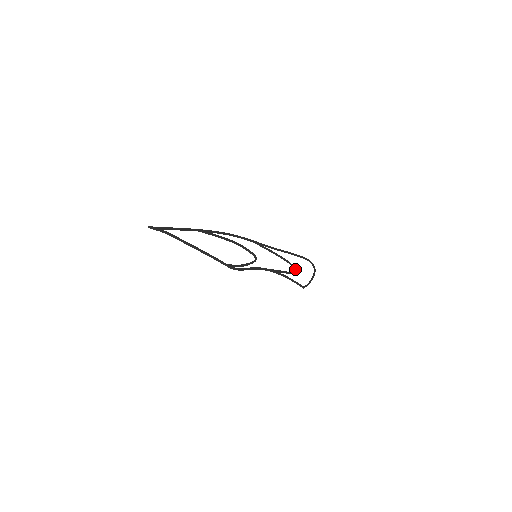
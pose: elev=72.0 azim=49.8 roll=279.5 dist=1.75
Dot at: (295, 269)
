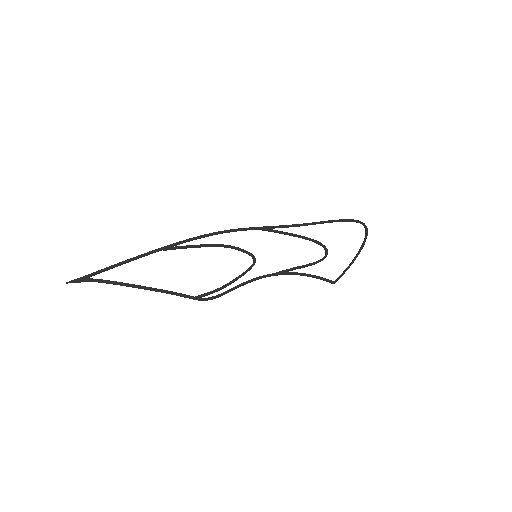
Dot at: (326, 252)
